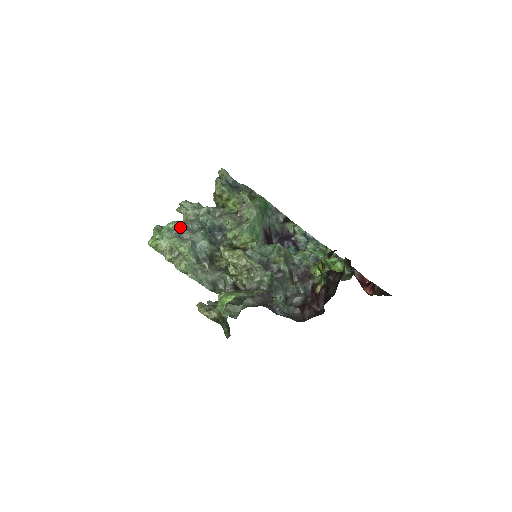
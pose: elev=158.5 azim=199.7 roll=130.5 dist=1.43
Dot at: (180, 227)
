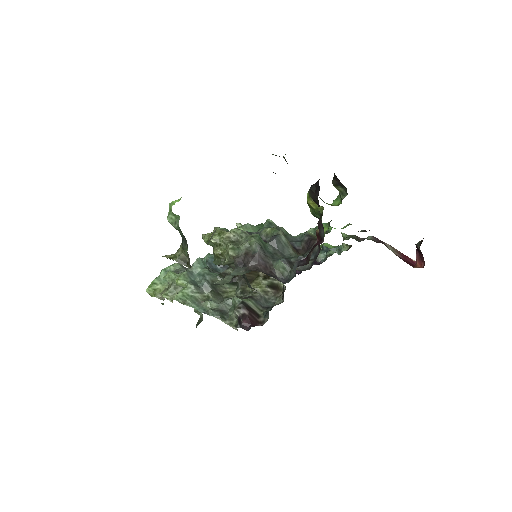
Dot at: (178, 268)
